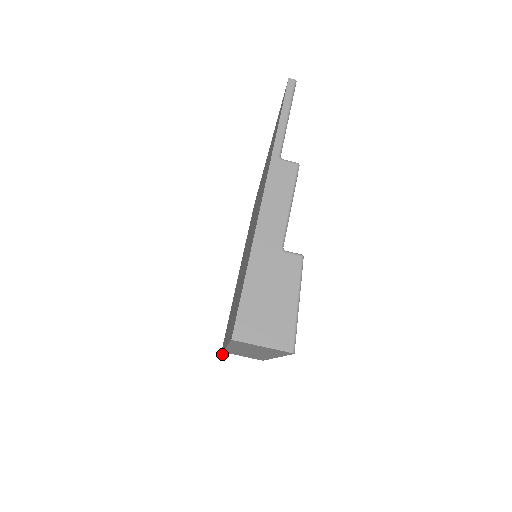
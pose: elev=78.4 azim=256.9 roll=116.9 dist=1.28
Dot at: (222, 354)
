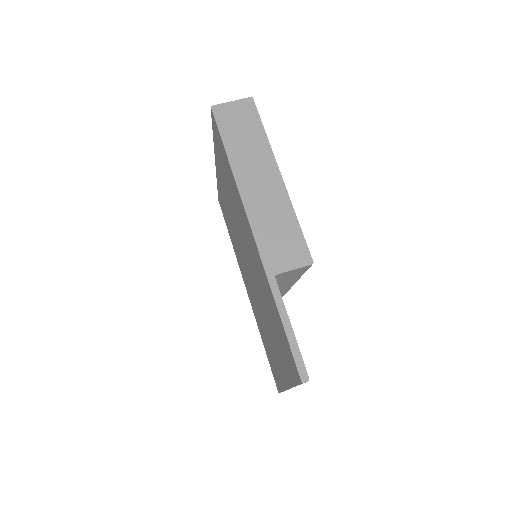
Dot at: (289, 343)
